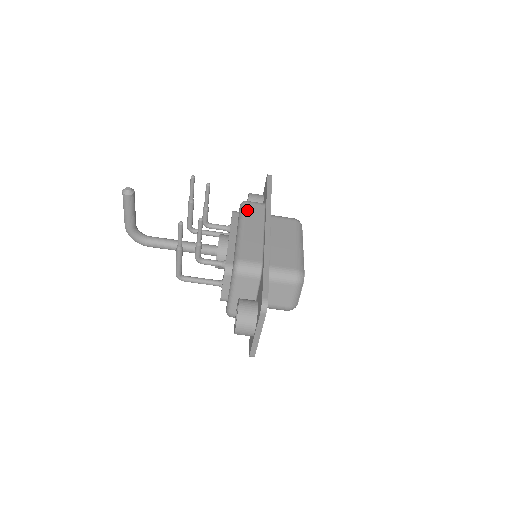
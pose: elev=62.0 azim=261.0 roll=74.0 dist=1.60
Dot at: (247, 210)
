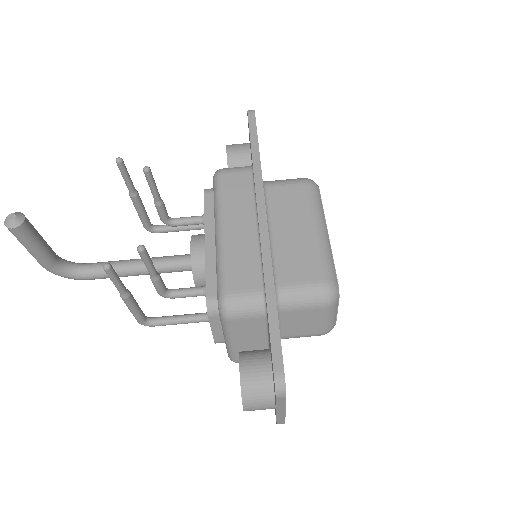
Dot at: (224, 189)
